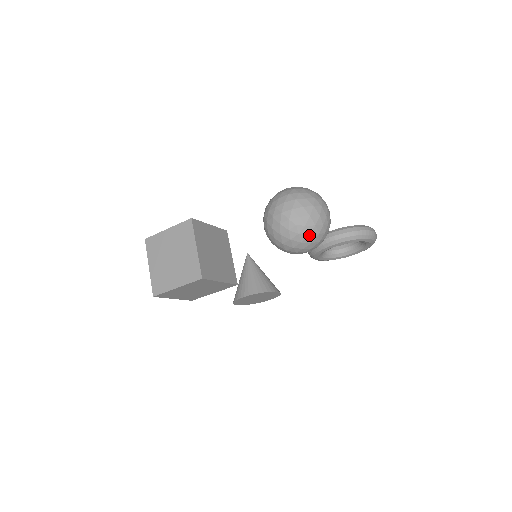
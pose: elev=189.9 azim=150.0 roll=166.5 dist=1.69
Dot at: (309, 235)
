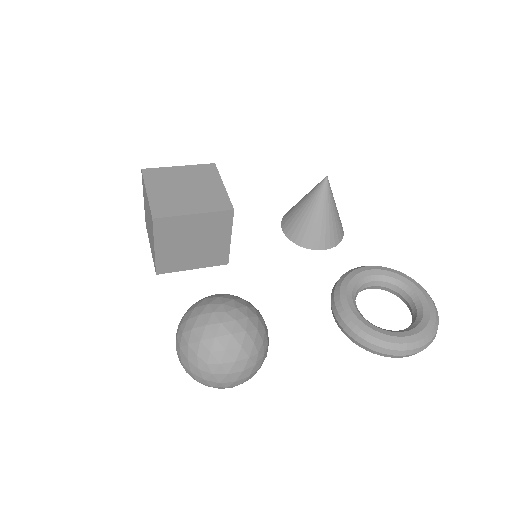
Dot at: occluded
